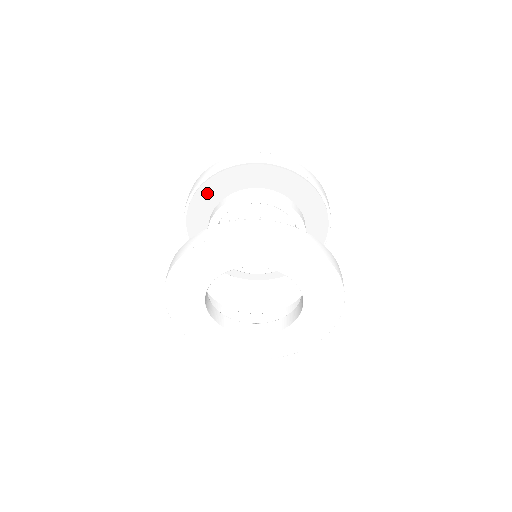
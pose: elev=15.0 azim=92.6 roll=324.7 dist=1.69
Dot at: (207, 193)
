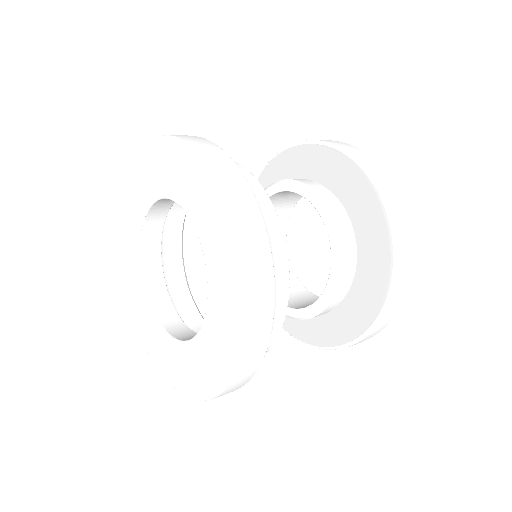
Dot at: occluded
